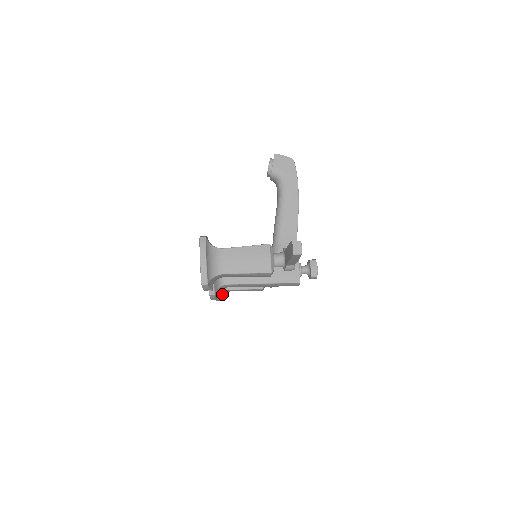
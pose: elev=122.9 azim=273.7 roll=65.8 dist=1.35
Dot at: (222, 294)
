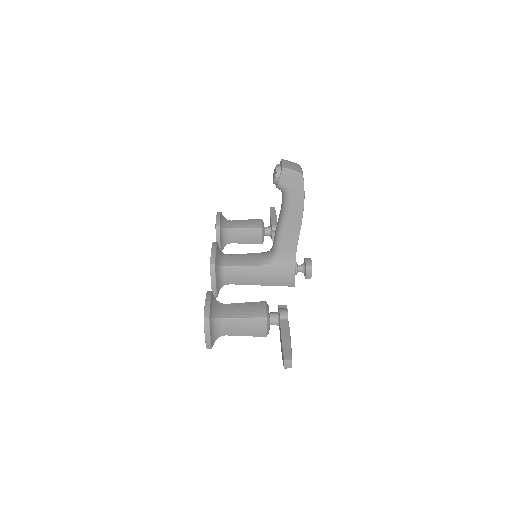
Dot at: (224, 245)
